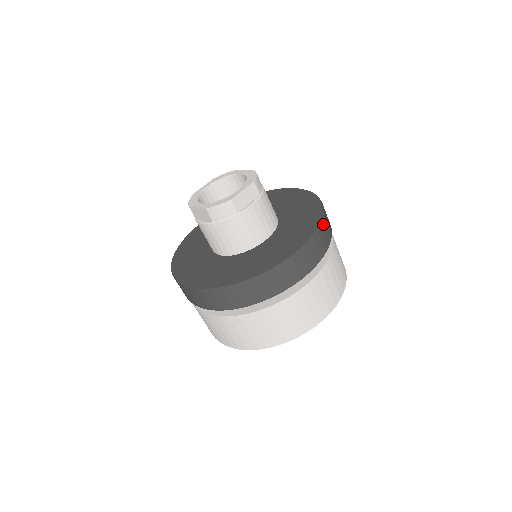
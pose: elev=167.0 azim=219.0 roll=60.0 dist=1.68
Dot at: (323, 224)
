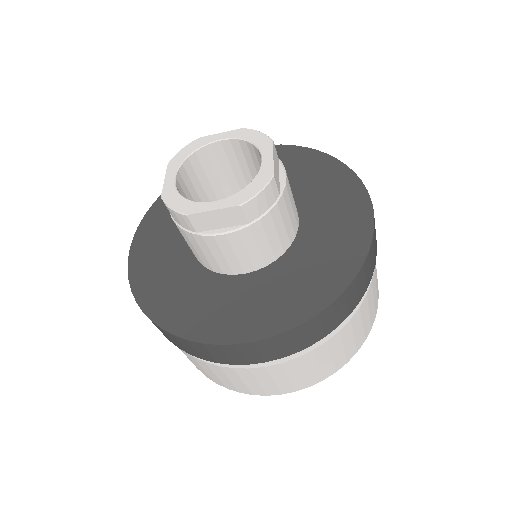
Dot at: occluded
